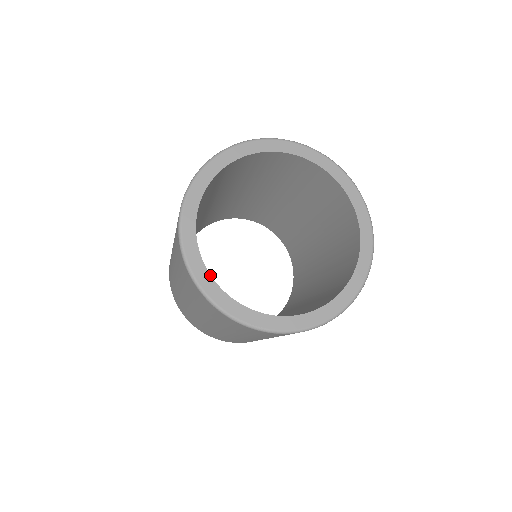
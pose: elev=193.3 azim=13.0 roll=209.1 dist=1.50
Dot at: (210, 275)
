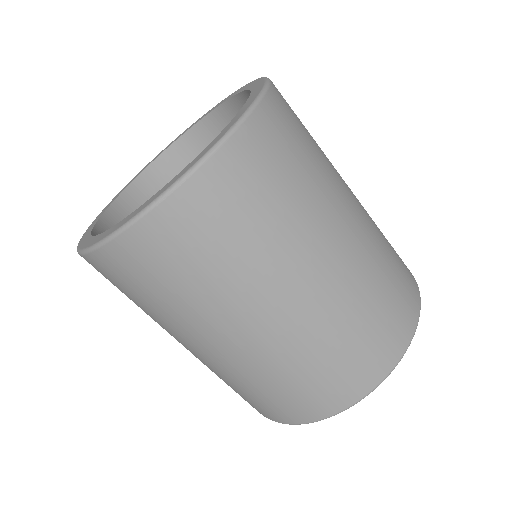
Dot at: (152, 197)
